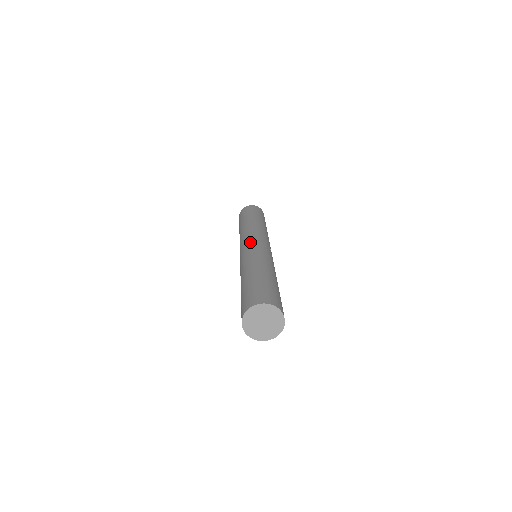
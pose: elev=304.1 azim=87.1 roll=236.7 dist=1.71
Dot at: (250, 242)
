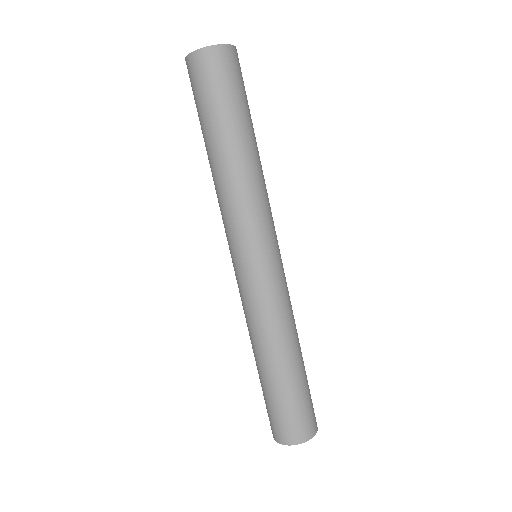
Dot at: occluded
